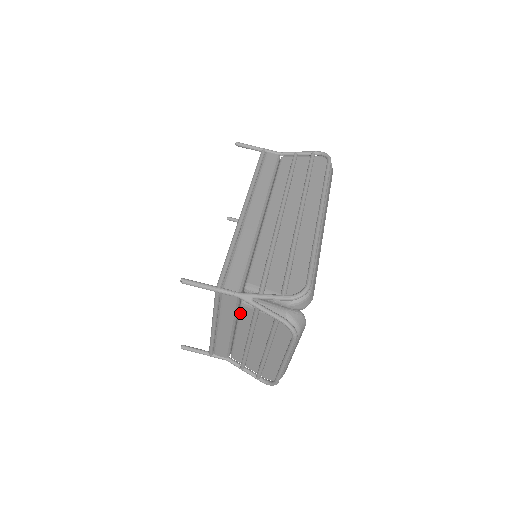
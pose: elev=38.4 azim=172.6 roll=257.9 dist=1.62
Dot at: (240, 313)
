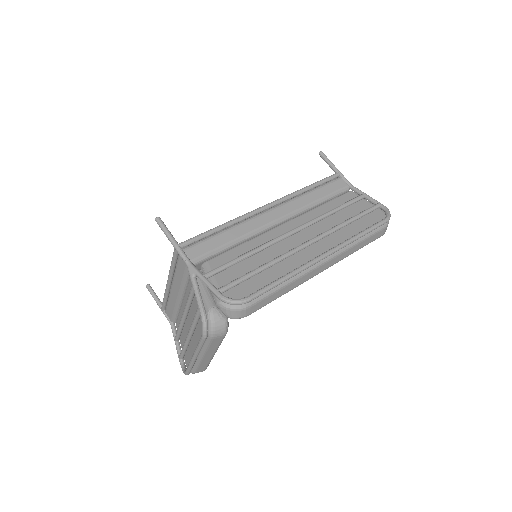
Dot at: (188, 284)
